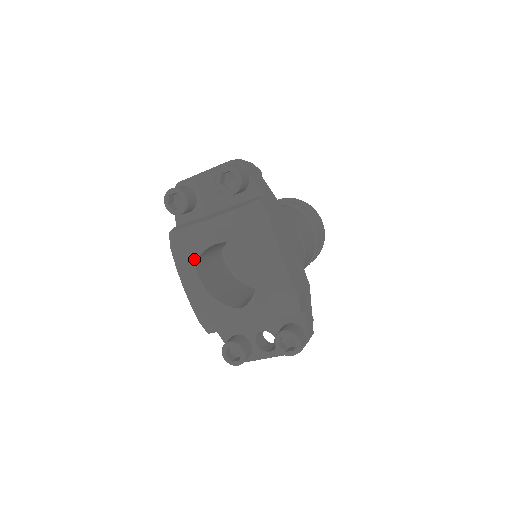
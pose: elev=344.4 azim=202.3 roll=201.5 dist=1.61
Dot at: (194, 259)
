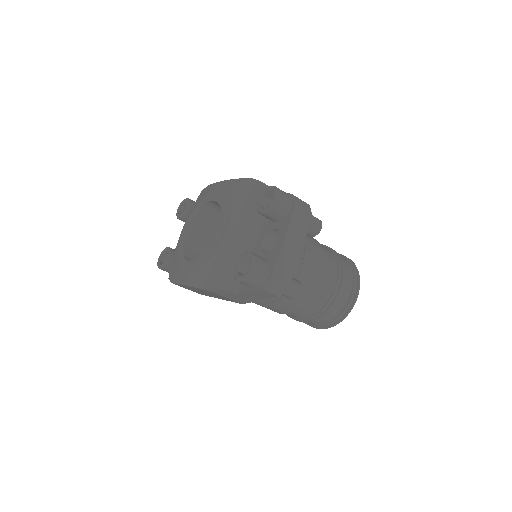
Dot at: (182, 257)
